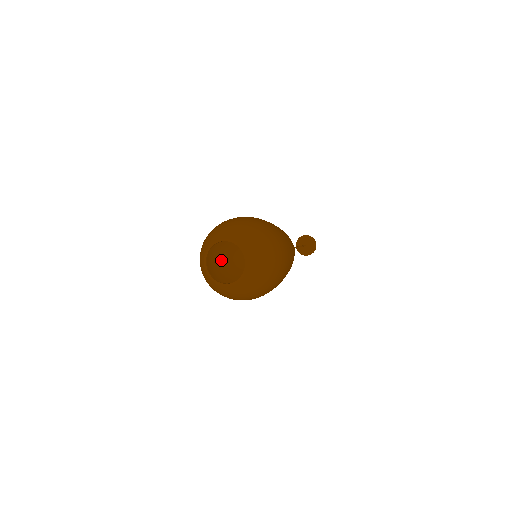
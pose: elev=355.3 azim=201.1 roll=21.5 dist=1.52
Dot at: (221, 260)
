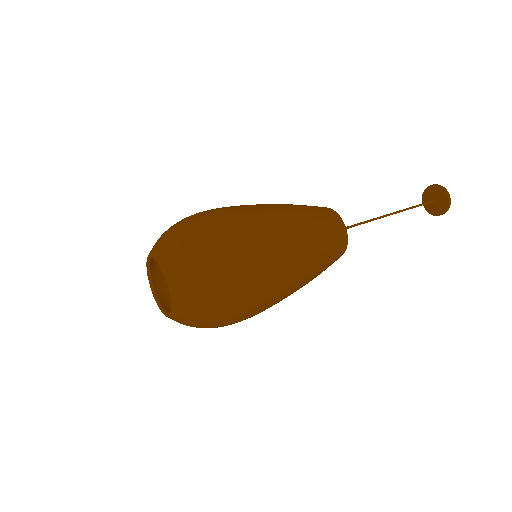
Dot at: occluded
